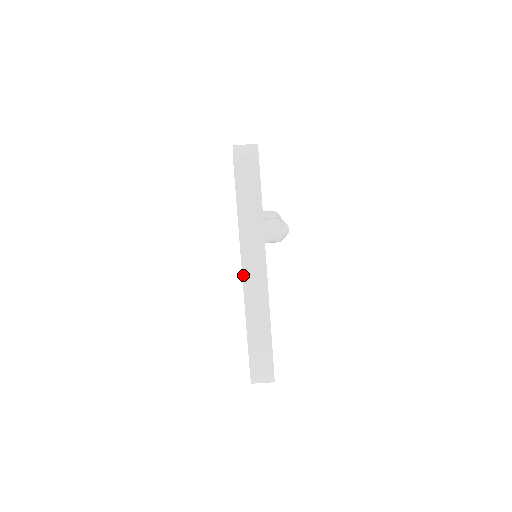
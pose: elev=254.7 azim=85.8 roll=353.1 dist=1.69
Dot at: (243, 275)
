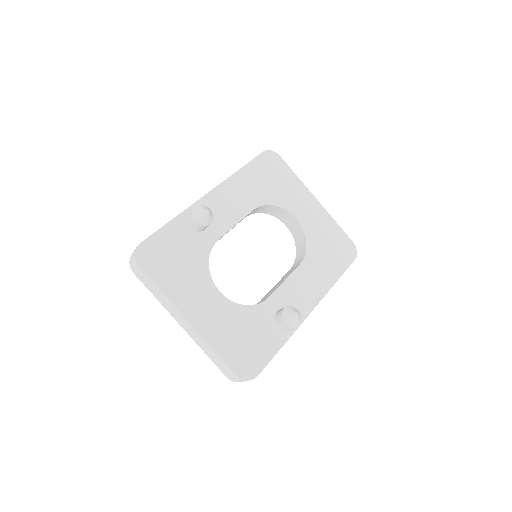
Dot at: occluded
